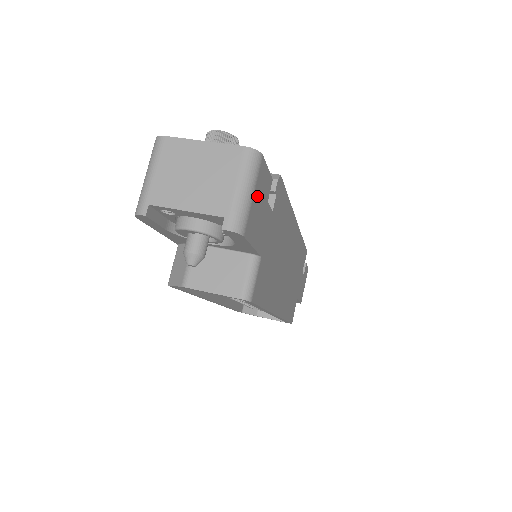
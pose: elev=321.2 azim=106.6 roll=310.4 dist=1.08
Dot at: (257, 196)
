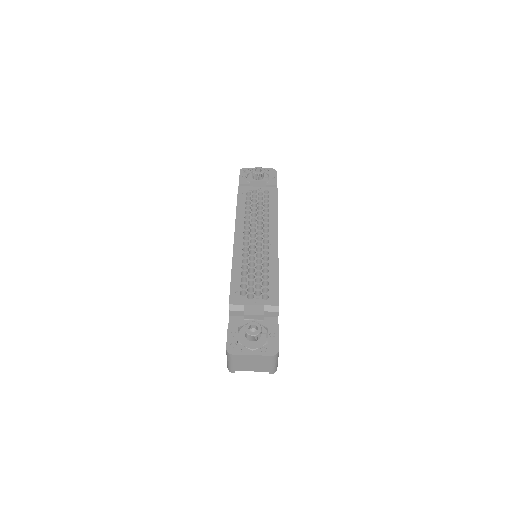
Dot at: occluded
